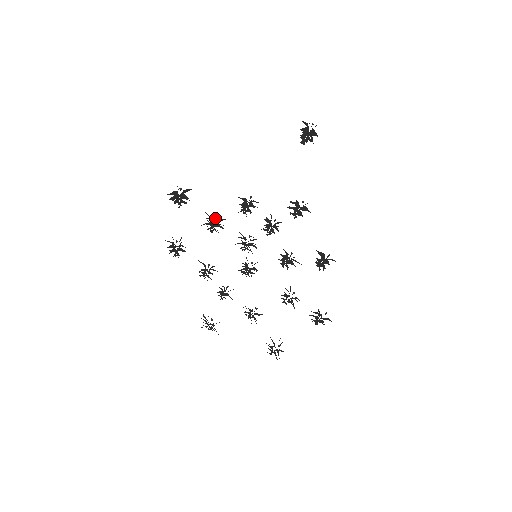
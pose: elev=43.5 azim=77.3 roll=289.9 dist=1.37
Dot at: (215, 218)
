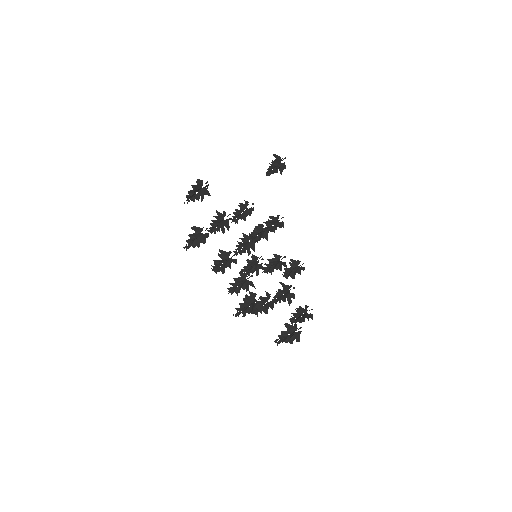
Dot at: (227, 216)
